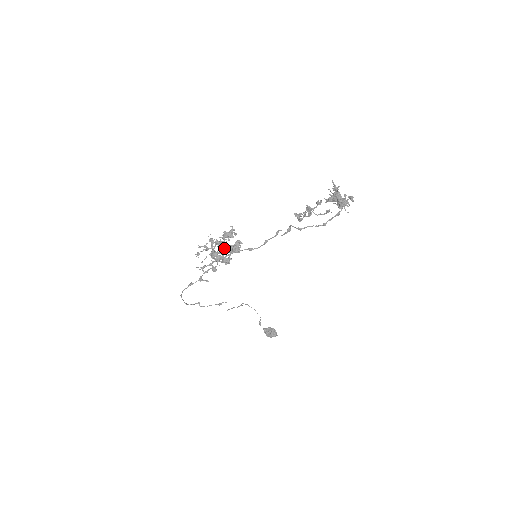
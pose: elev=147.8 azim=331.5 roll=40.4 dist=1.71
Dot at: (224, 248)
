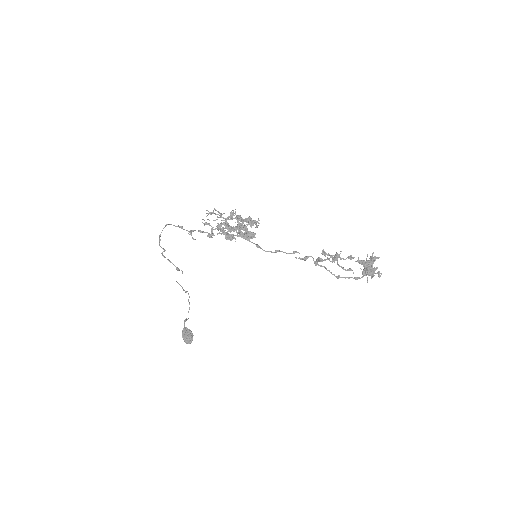
Dot at: (241, 225)
